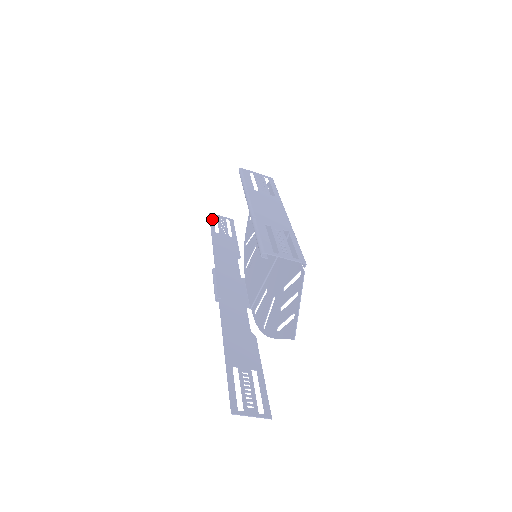
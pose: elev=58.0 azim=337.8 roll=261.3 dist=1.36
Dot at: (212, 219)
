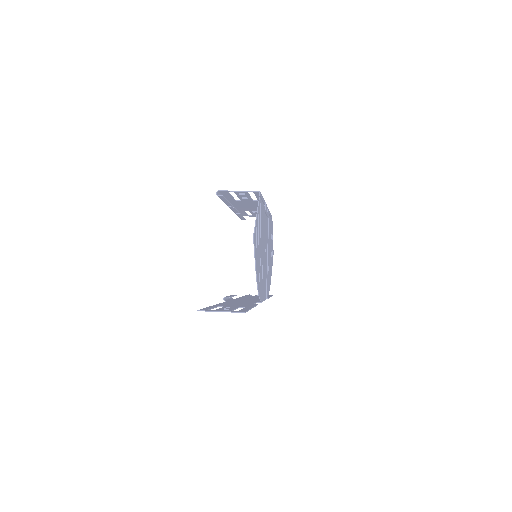
Dot at: occluded
